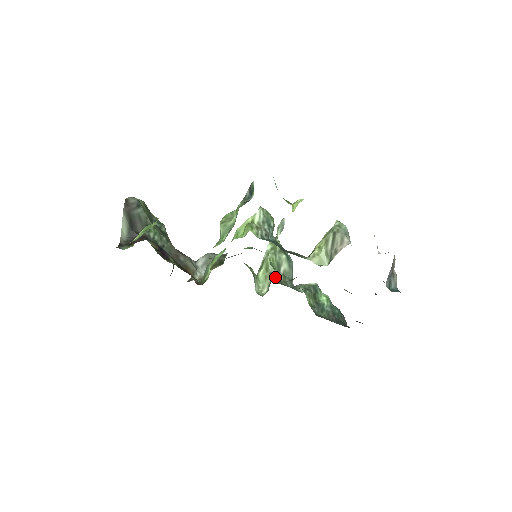
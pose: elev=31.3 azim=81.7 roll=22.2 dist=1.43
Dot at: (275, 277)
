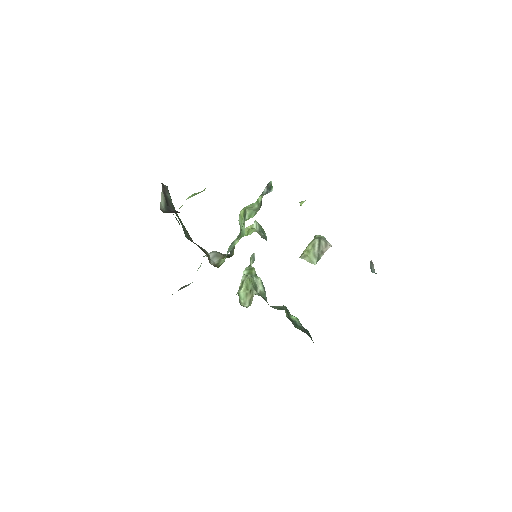
Dot at: (256, 293)
